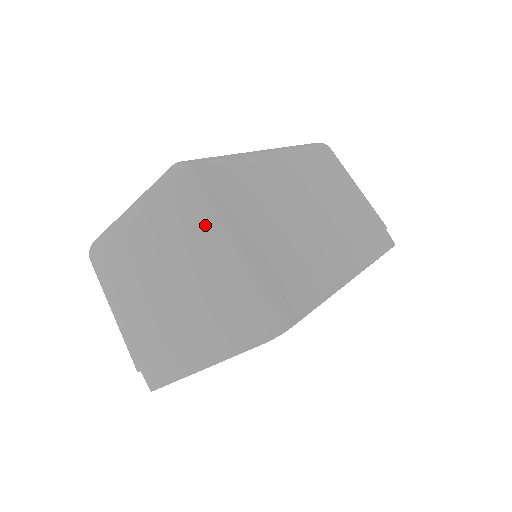
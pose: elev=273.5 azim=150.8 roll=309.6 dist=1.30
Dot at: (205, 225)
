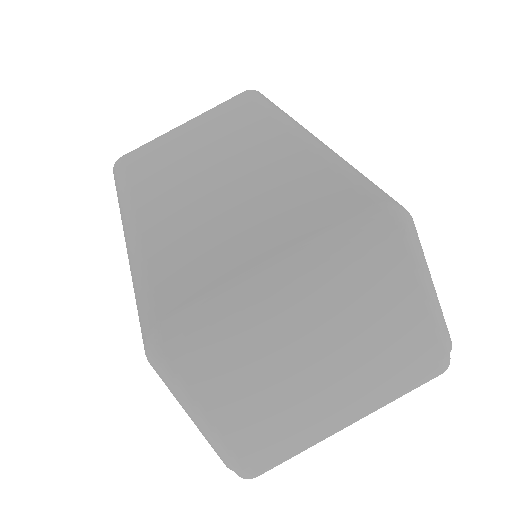
Dot at: (427, 283)
